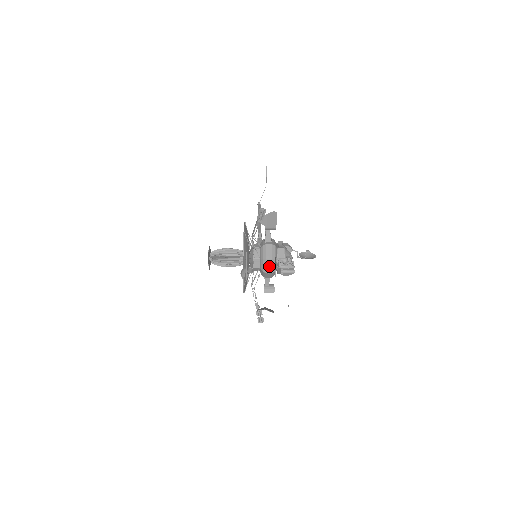
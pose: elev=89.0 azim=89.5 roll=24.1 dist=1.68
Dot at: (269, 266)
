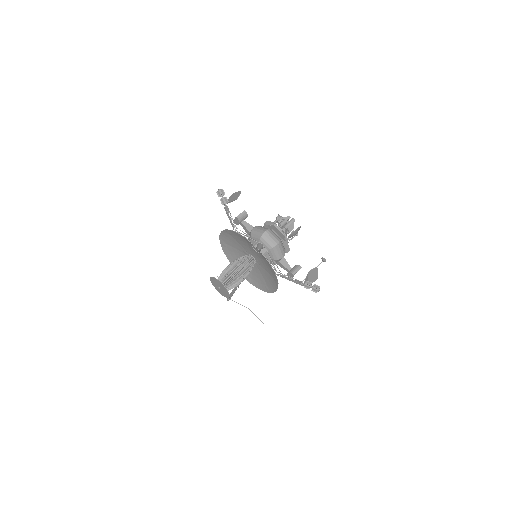
Dot at: (271, 237)
